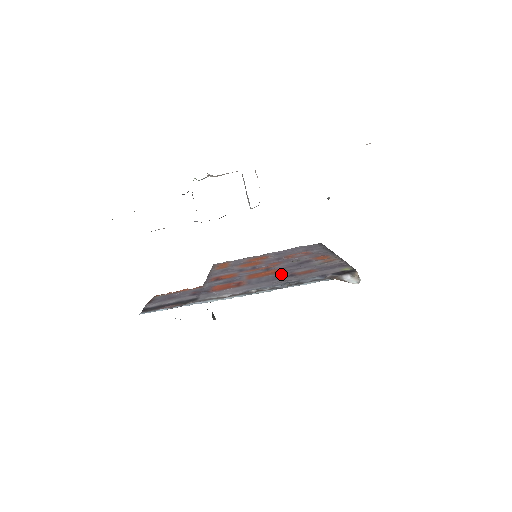
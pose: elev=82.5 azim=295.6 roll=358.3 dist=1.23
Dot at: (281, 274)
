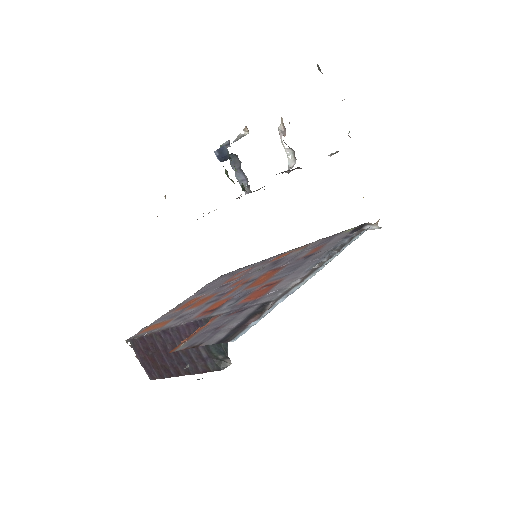
Dot at: (291, 264)
